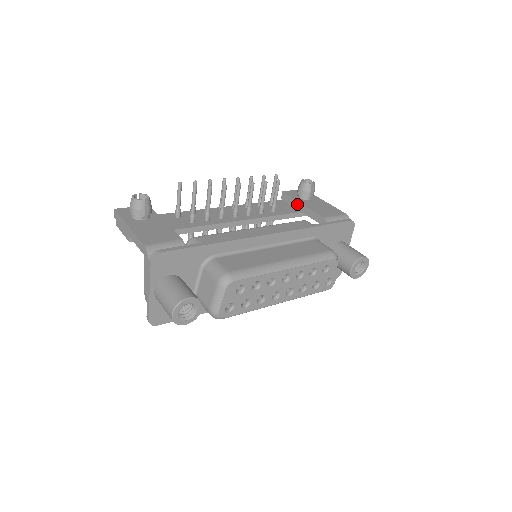
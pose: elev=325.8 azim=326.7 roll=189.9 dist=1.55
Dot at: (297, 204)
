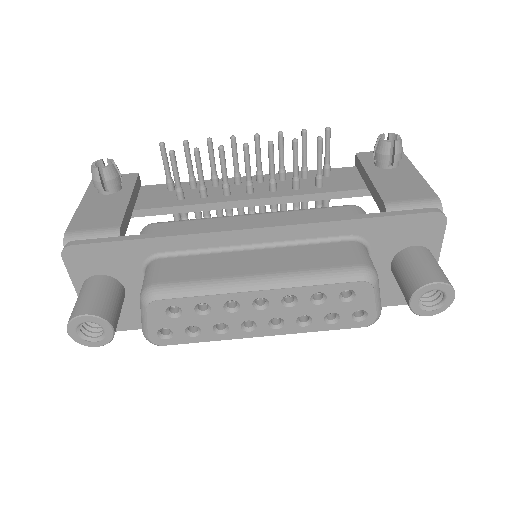
Dot at: (365, 175)
